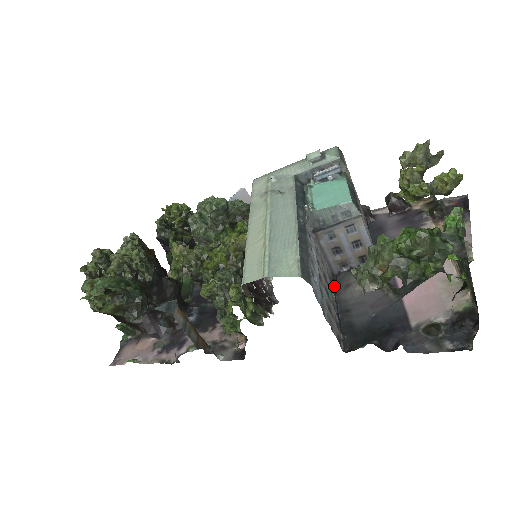
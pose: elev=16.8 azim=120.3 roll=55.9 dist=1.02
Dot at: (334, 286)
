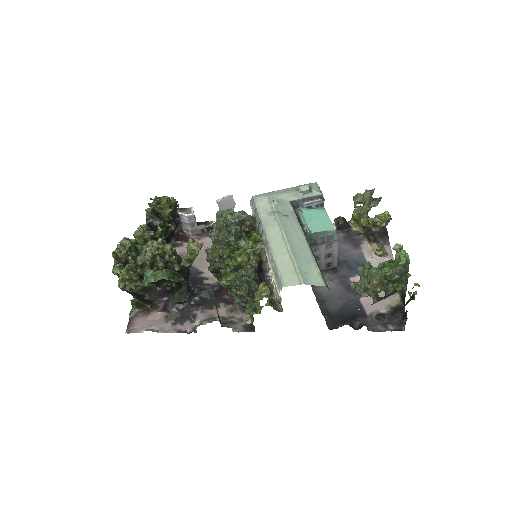
Dot at: occluded
